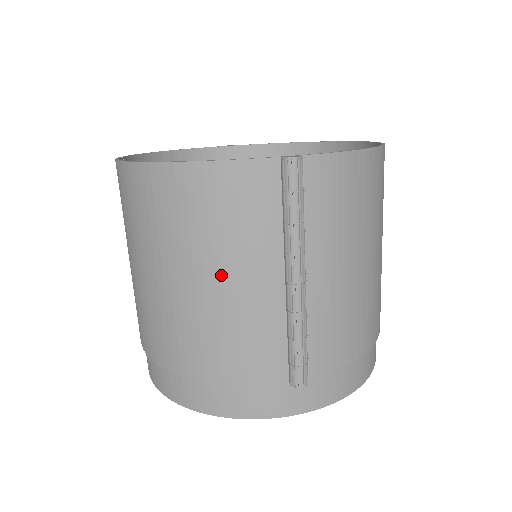
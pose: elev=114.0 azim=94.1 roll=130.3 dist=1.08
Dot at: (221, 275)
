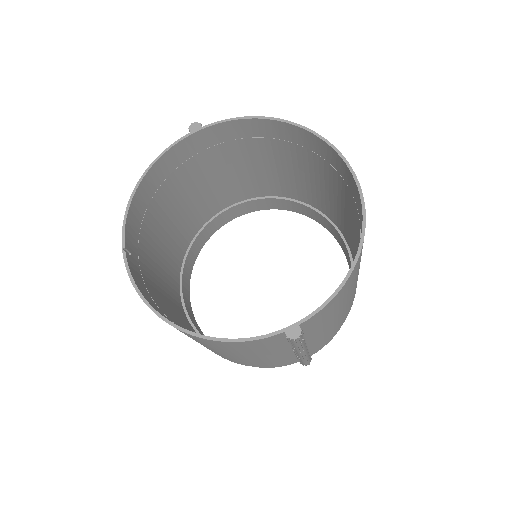
Dot at: (249, 356)
